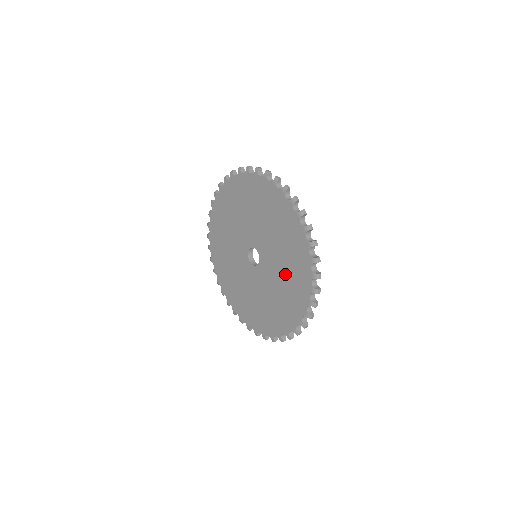
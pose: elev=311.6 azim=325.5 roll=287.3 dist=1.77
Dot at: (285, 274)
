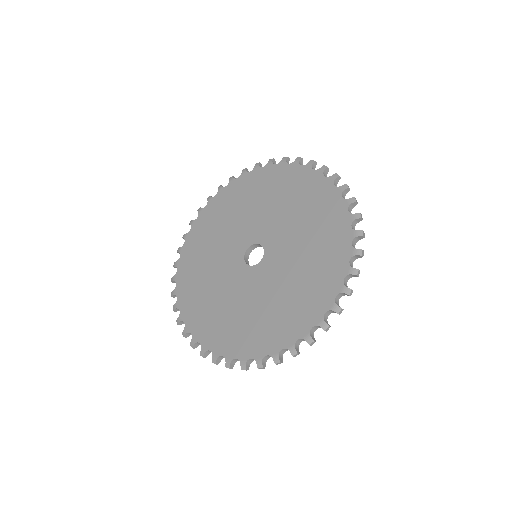
Dot at: (307, 252)
